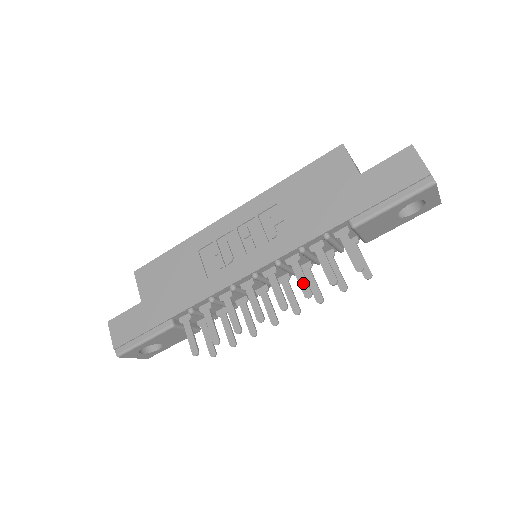
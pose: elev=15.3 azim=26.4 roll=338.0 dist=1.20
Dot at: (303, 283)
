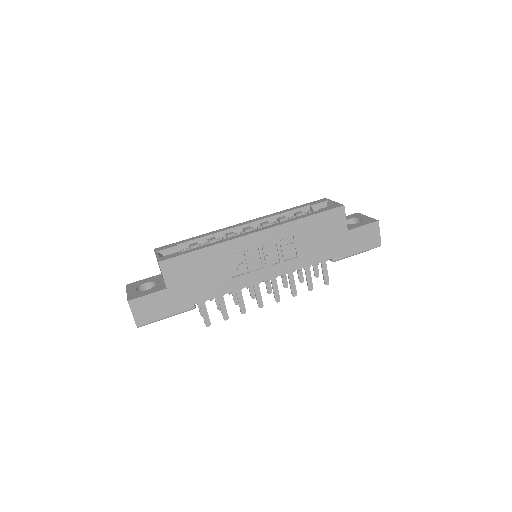
Dot at: (293, 287)
